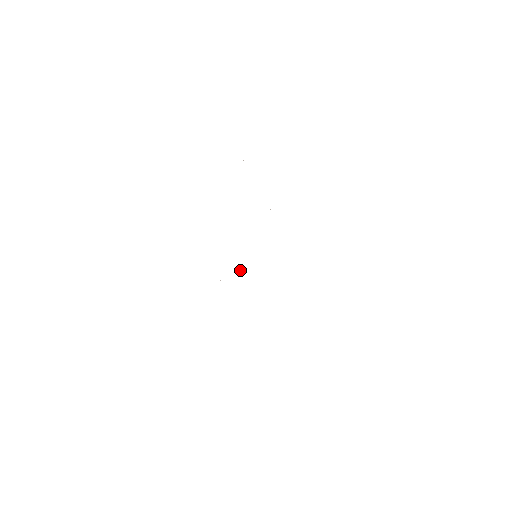
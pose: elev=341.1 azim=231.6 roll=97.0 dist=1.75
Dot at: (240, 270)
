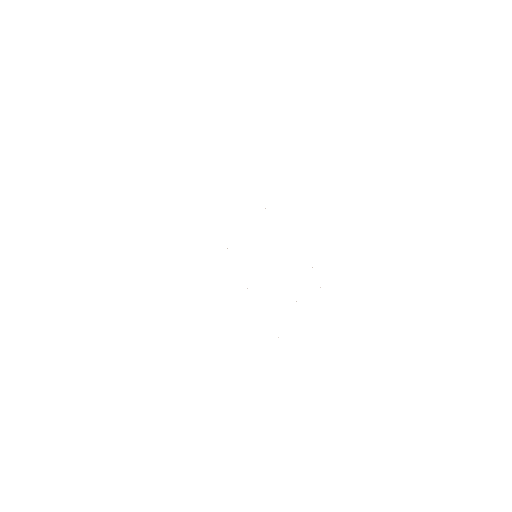
Dot at: occluded
